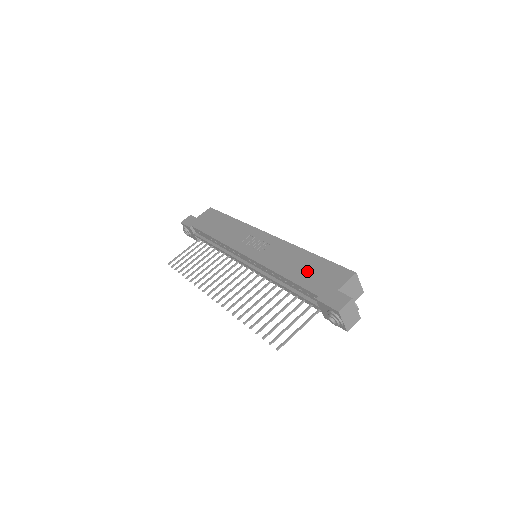
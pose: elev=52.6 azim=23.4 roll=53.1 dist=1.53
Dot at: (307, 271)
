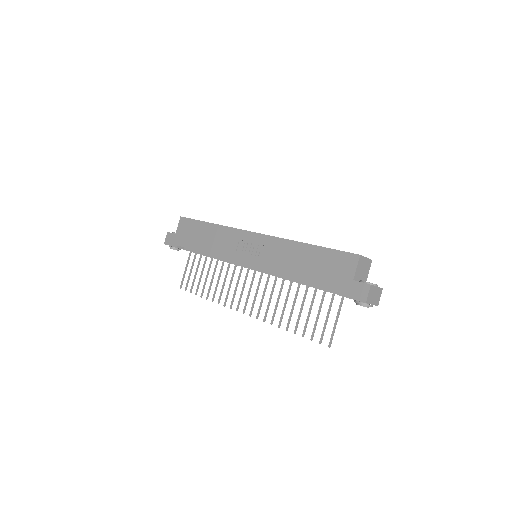
Dot at: (315, 267)
